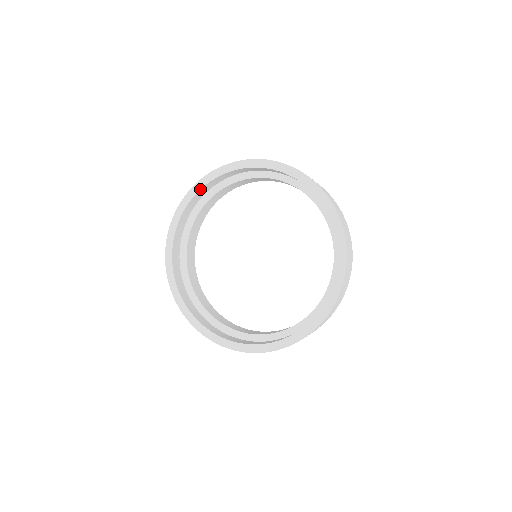
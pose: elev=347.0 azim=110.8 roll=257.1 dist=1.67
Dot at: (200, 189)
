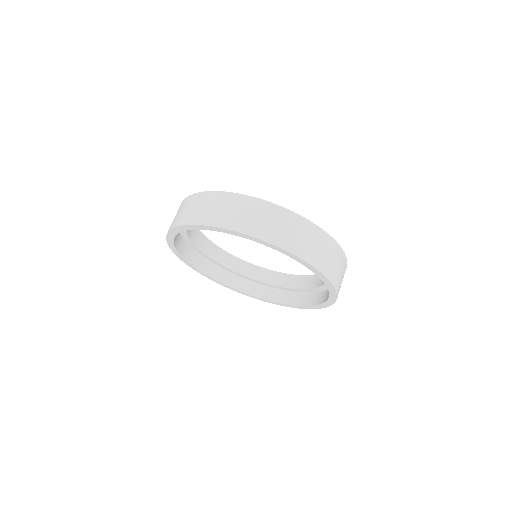
Dot at: occluded
